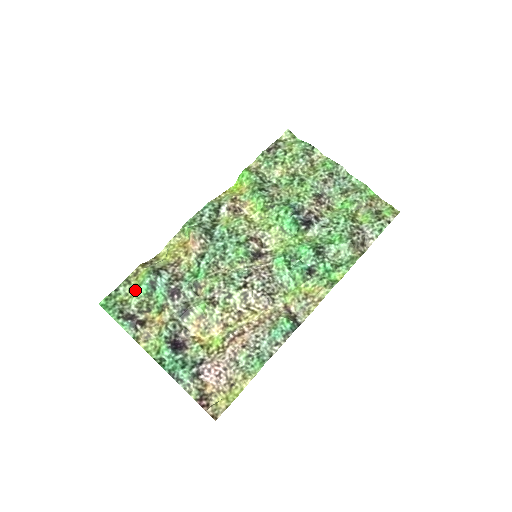
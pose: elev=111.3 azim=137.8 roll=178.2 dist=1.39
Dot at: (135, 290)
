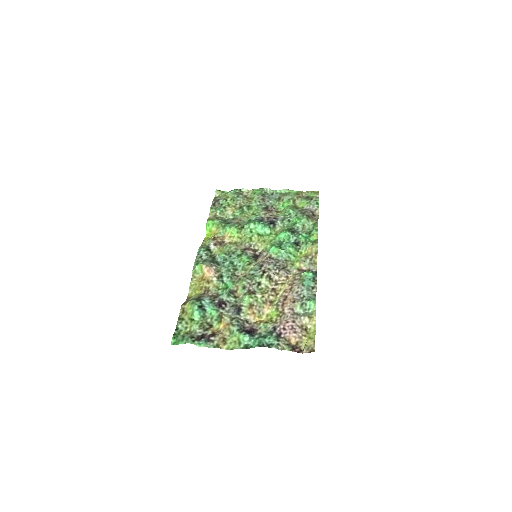
Dot at: (191, 320)
